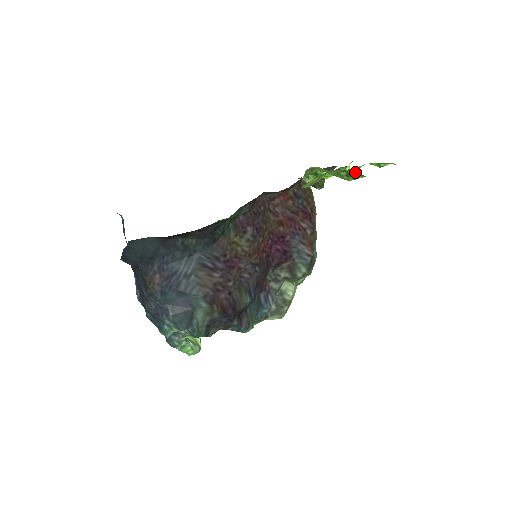
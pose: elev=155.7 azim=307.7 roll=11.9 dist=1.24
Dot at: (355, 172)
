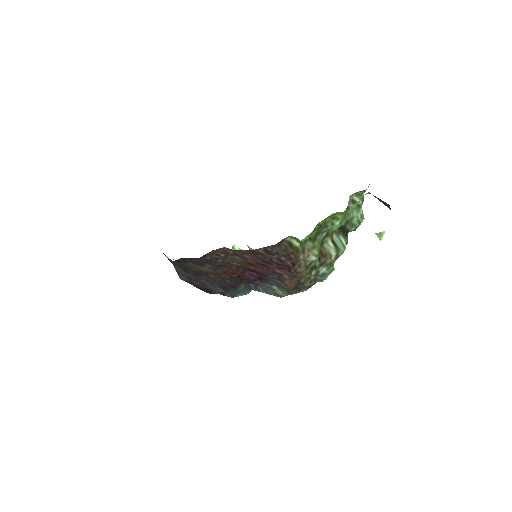
Dot at: occluded
